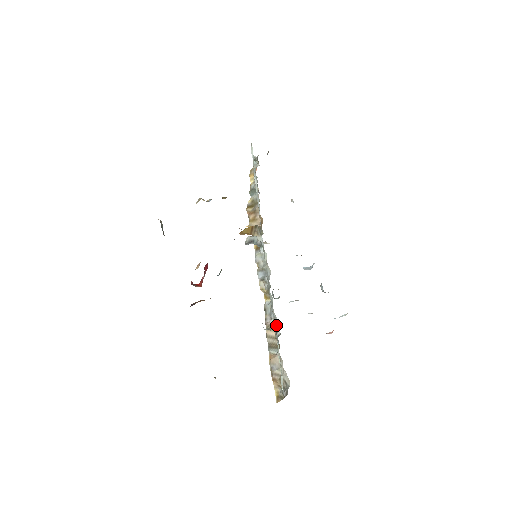
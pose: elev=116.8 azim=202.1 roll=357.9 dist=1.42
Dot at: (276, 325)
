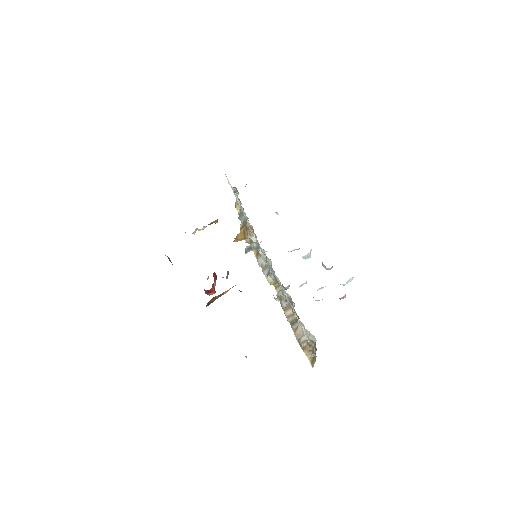
Dot at: (290, 302)
